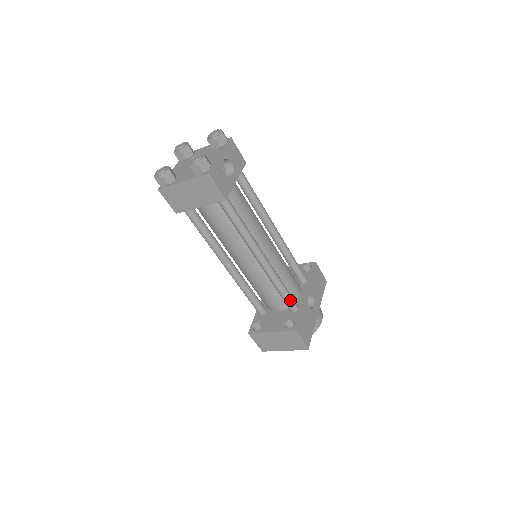
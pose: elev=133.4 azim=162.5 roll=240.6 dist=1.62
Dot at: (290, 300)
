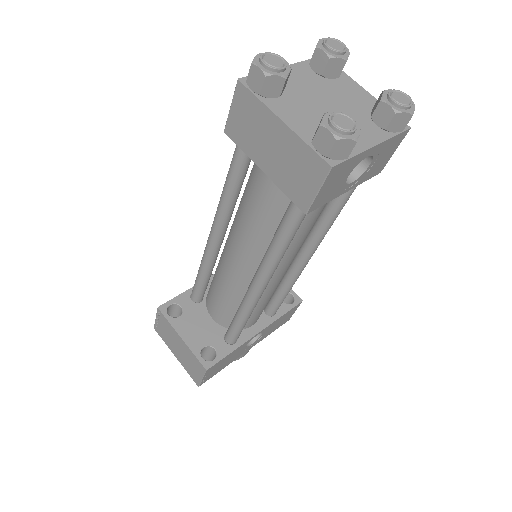
Dot at: (236, 334)
